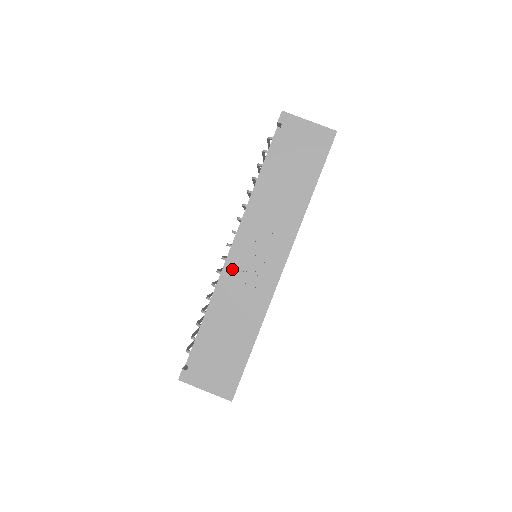
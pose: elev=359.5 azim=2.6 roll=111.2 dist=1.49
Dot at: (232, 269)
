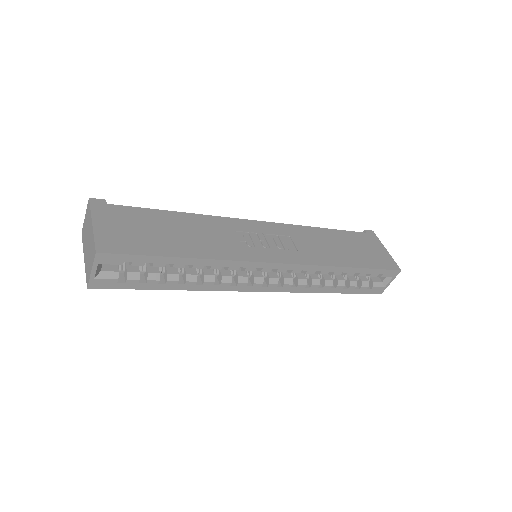
Dot at: (240, 223)
